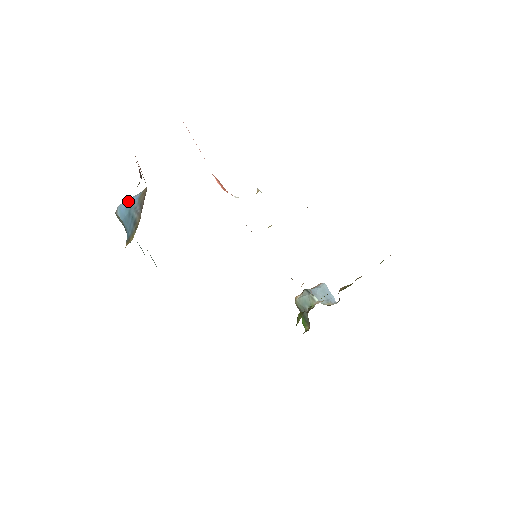
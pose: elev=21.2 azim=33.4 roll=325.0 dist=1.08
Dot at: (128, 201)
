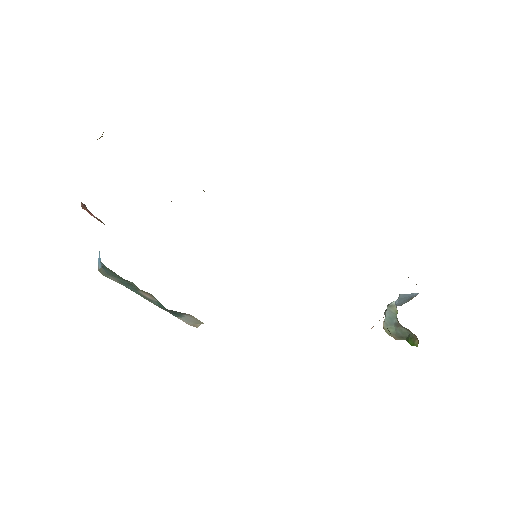
Dot at: occluded
